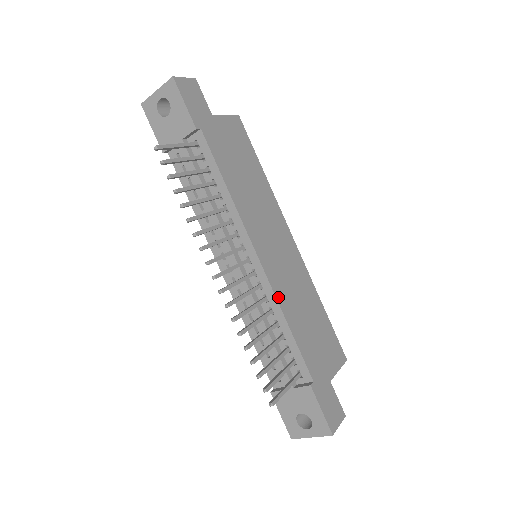
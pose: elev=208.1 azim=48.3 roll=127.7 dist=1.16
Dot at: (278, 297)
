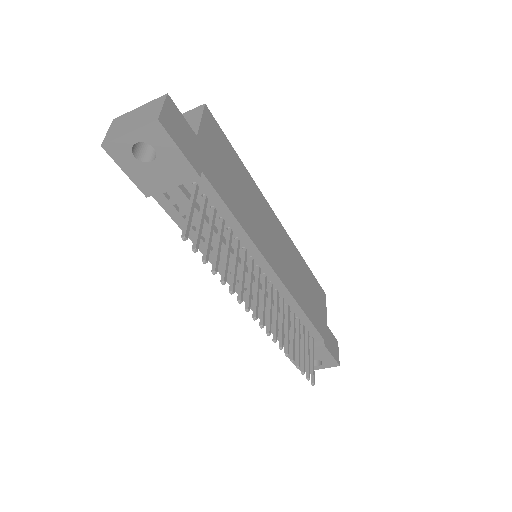
Dot at: (294, 295)
